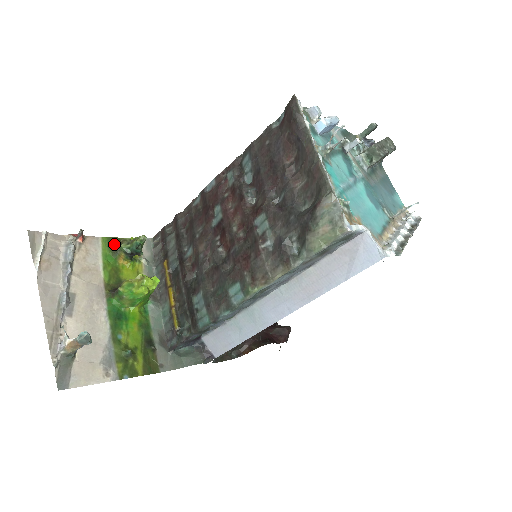
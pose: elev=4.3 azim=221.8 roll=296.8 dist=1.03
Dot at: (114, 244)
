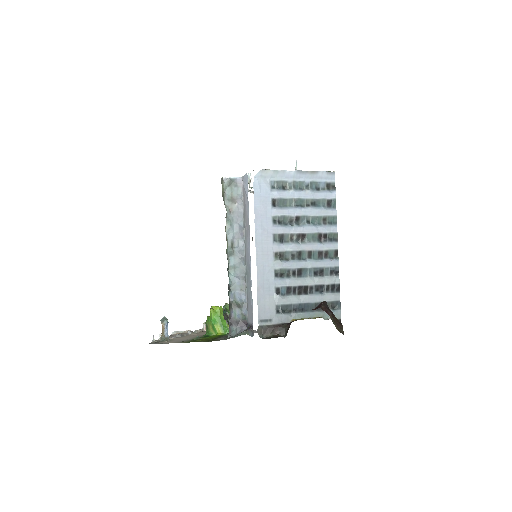
Dot at: occluded
